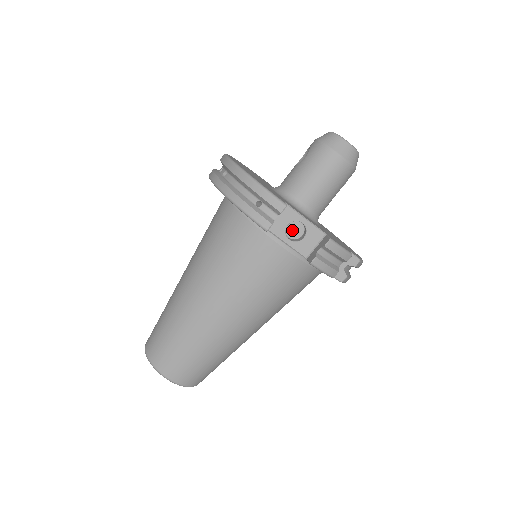
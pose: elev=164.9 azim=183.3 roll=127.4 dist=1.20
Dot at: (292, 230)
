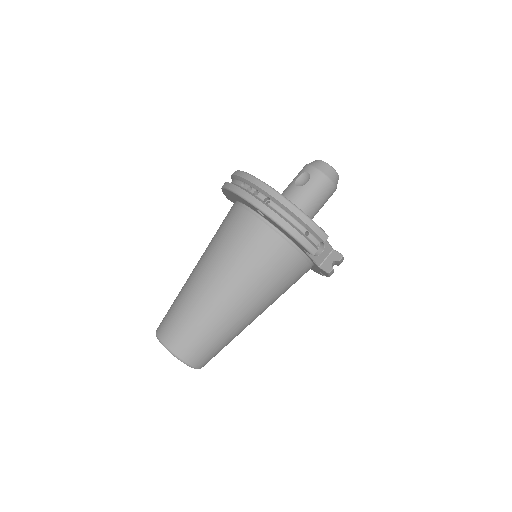
Dot at: occluded
